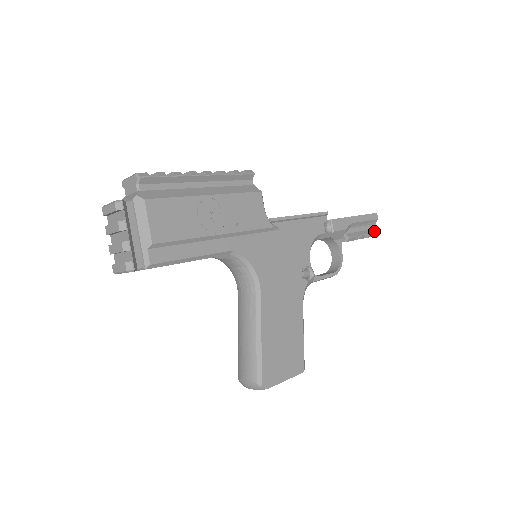
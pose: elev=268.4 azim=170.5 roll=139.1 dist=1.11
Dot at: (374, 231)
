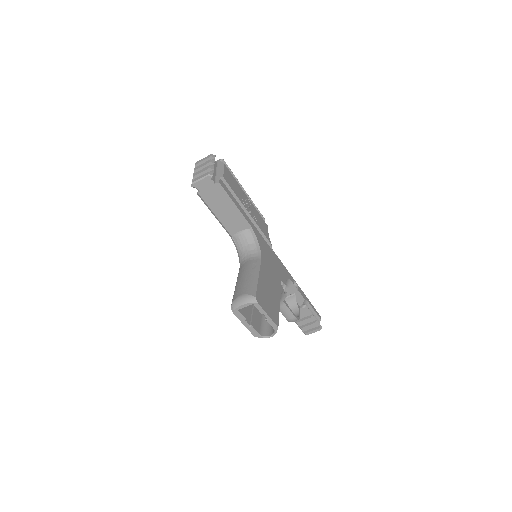
Dot at: (319, 323)
